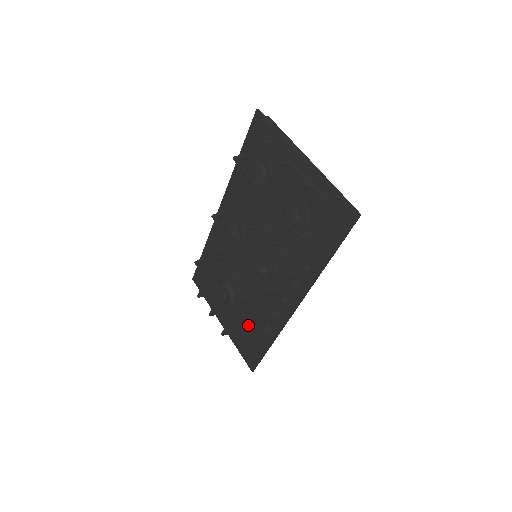
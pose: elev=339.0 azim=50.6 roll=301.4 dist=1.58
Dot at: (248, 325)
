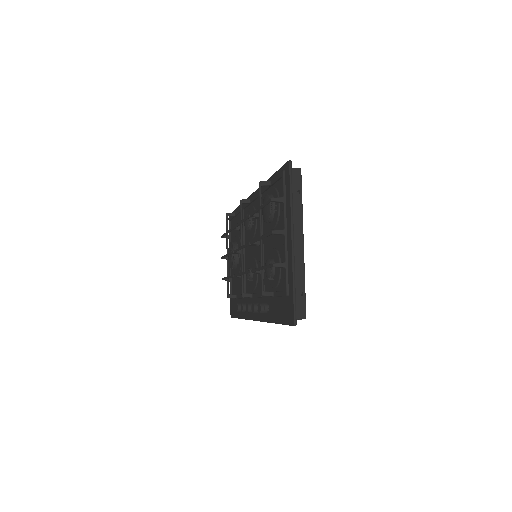
Dot at: (238, 290)
